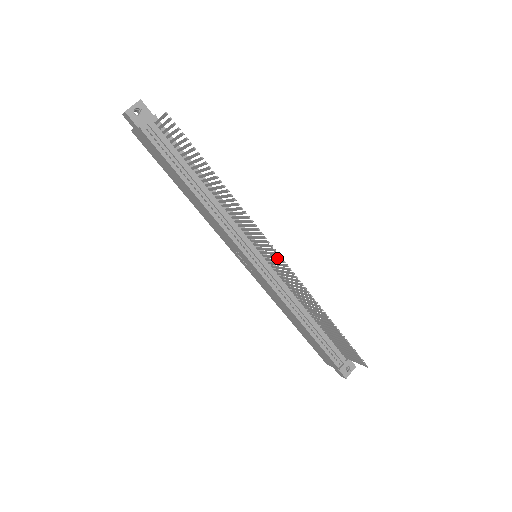
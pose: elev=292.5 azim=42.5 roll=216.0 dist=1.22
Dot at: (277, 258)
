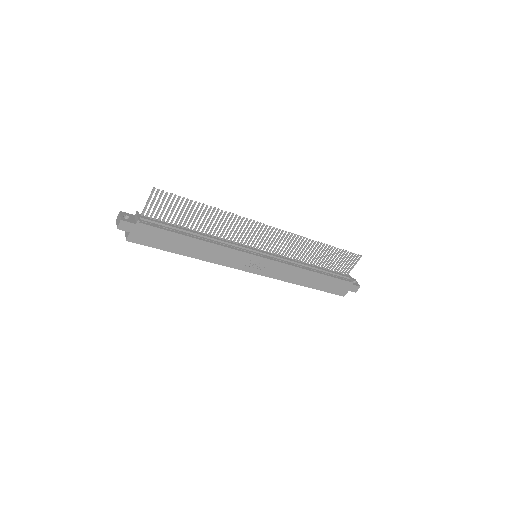
Dot at: occluded
